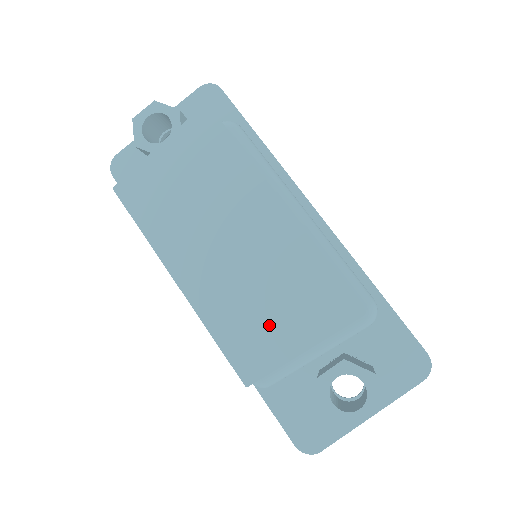
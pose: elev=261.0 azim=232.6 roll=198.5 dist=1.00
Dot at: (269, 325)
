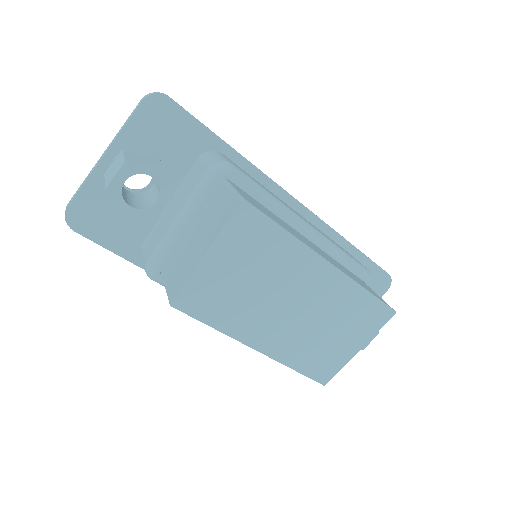
Dot at: (334, 346)
